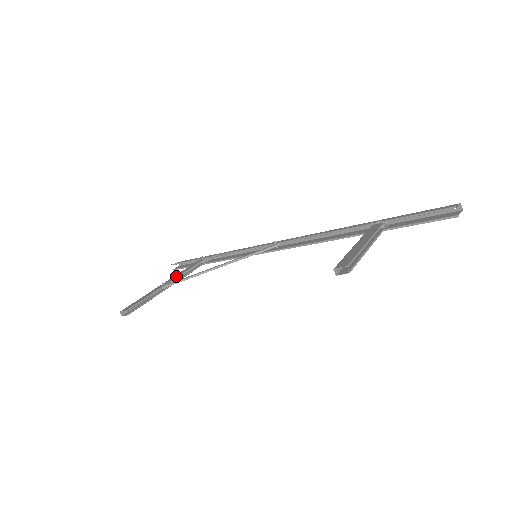
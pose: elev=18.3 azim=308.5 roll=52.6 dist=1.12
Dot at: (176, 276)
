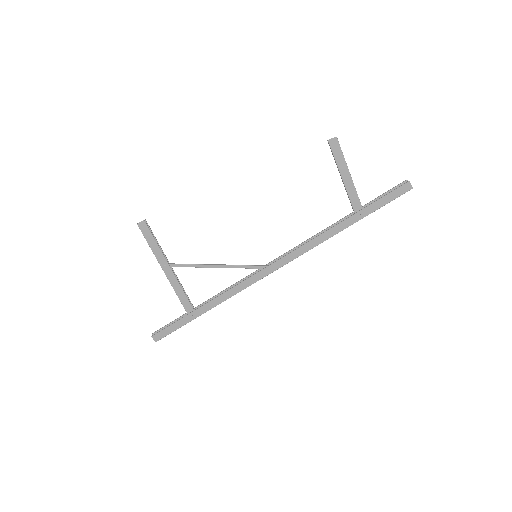
Dot at: (175, 277)
